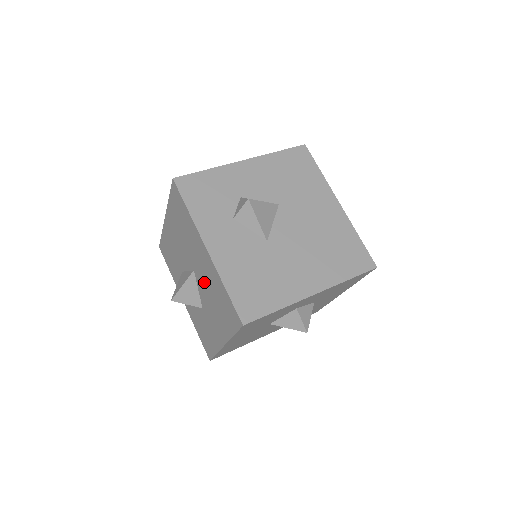
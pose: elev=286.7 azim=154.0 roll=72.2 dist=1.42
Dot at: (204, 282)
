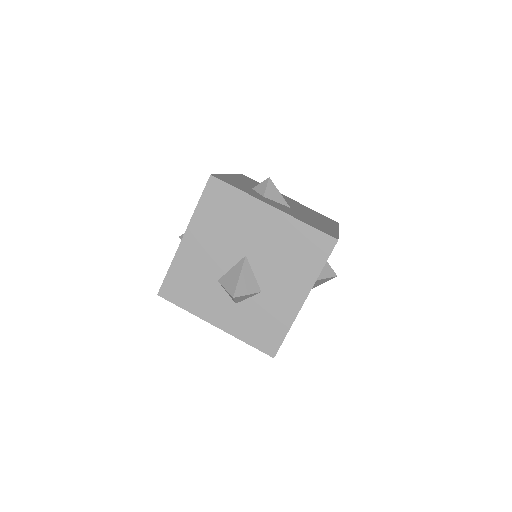
Dot at: (267, 252)
